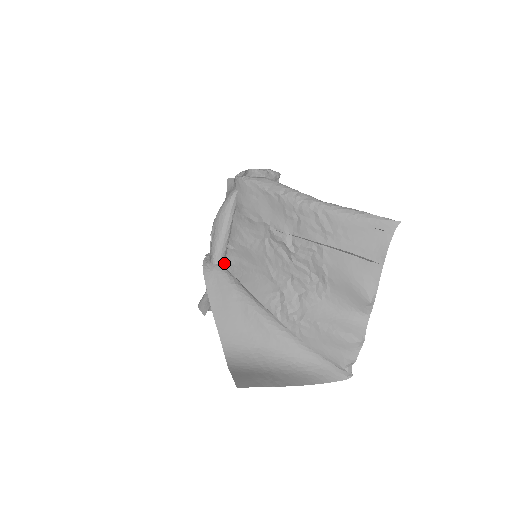
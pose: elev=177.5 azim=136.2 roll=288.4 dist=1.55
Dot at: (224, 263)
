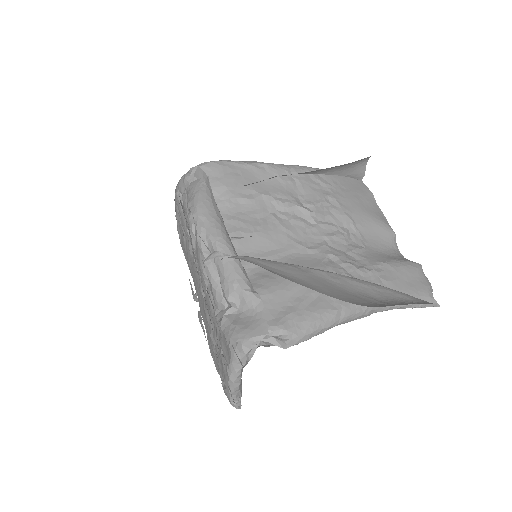
Dot at: occluded
